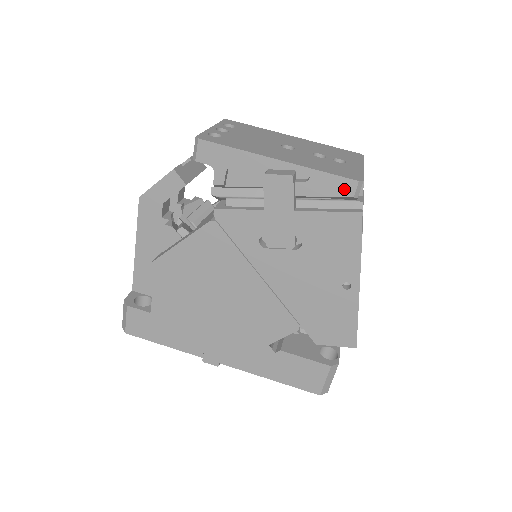
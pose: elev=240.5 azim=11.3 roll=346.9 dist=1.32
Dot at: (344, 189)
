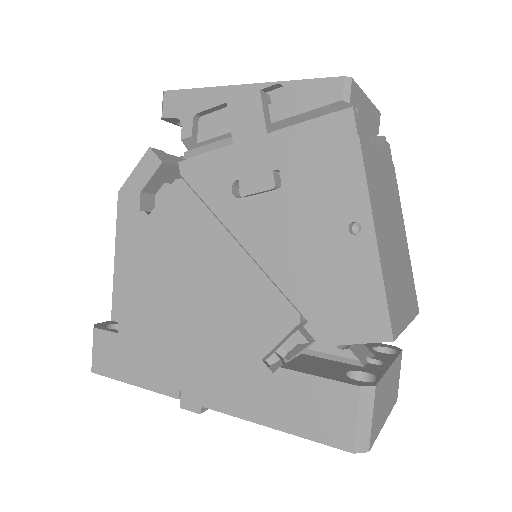
Dot at: (328, 93)
